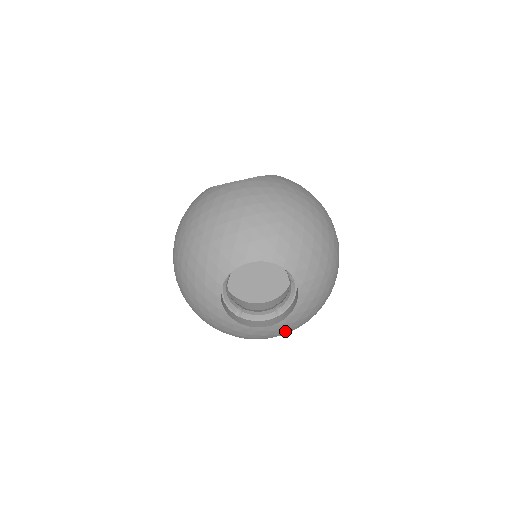
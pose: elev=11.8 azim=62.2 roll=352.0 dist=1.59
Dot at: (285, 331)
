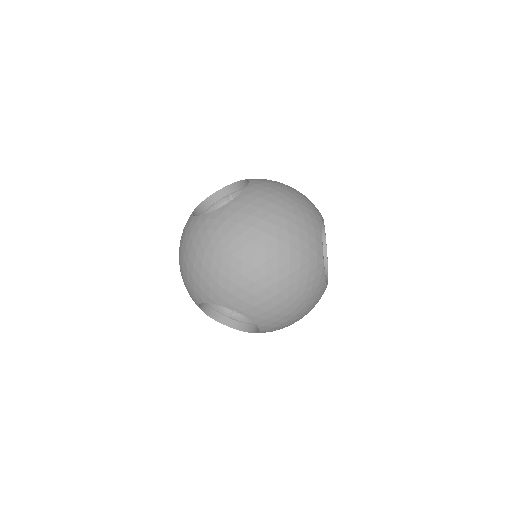
Dot at: occluded
